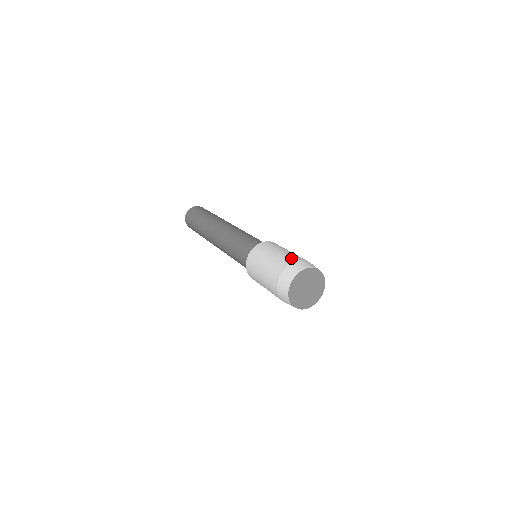
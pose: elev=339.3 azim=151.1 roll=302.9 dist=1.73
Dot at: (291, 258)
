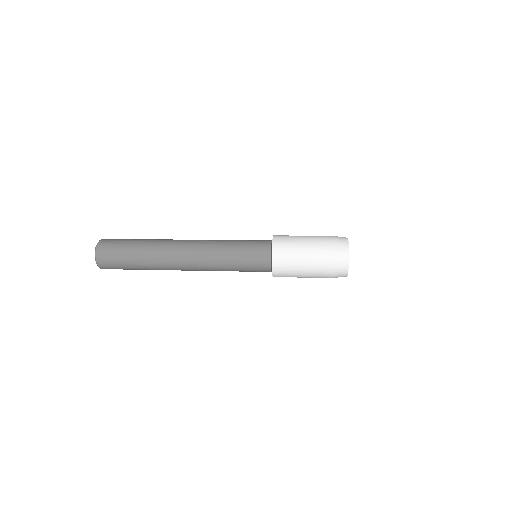
Dot at: occluded
